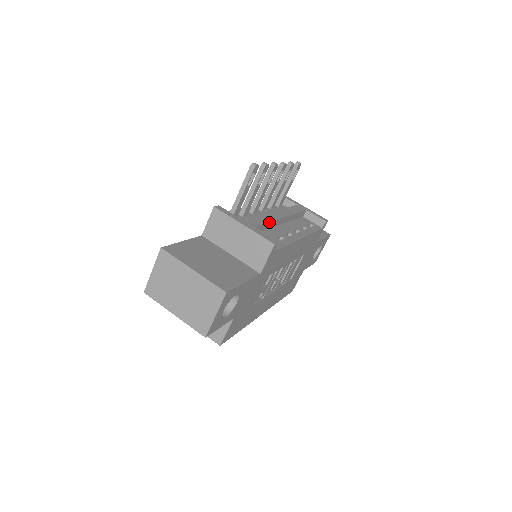
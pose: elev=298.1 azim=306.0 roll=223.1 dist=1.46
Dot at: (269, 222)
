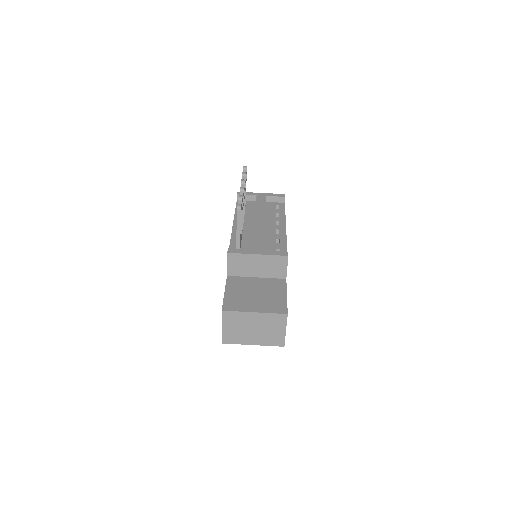
Dot at: occluded
